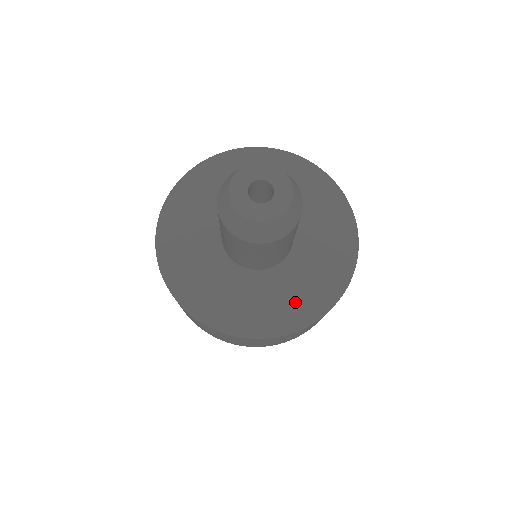
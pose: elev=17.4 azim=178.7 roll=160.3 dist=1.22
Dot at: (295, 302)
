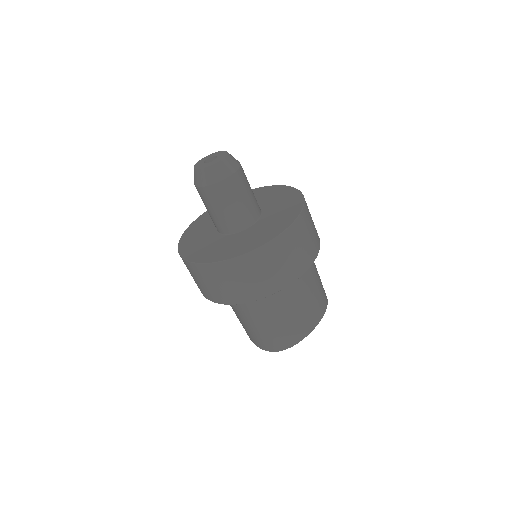
Dot at: (243, 244)
